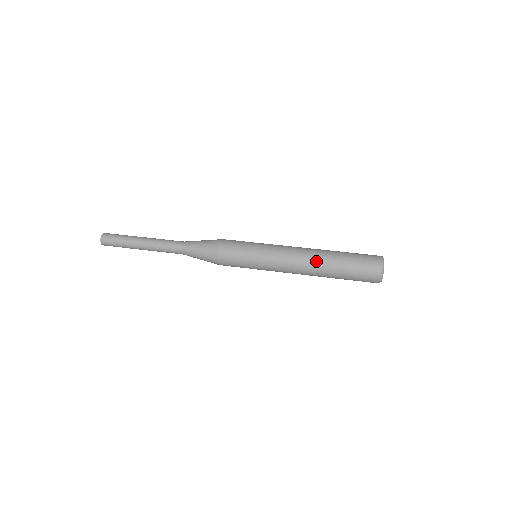
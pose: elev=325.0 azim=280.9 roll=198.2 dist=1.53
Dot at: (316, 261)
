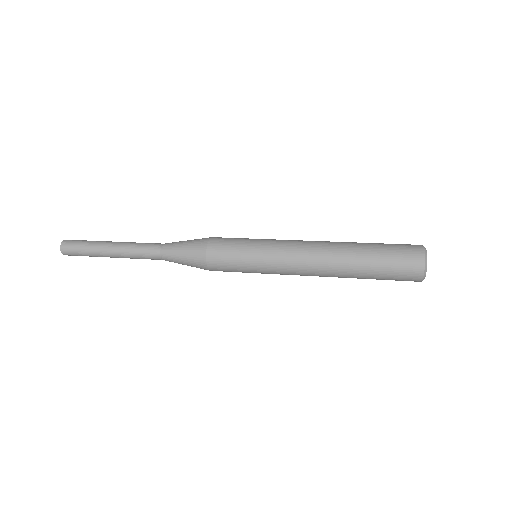
Dot at: (334, 265)
